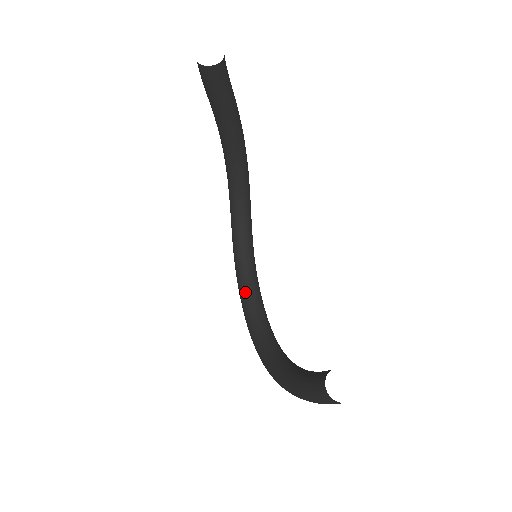
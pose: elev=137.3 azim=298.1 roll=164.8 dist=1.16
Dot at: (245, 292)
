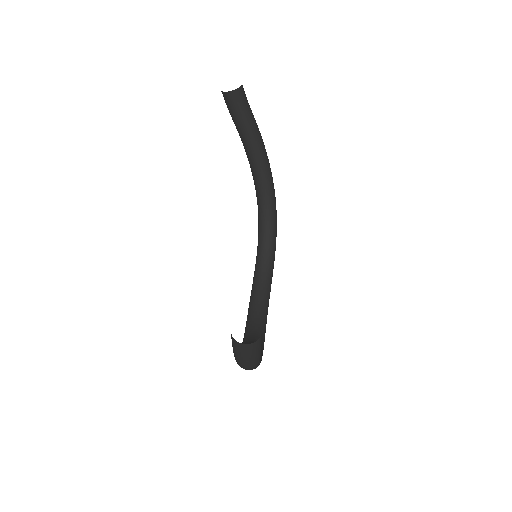
Dot at: (253, 297)
